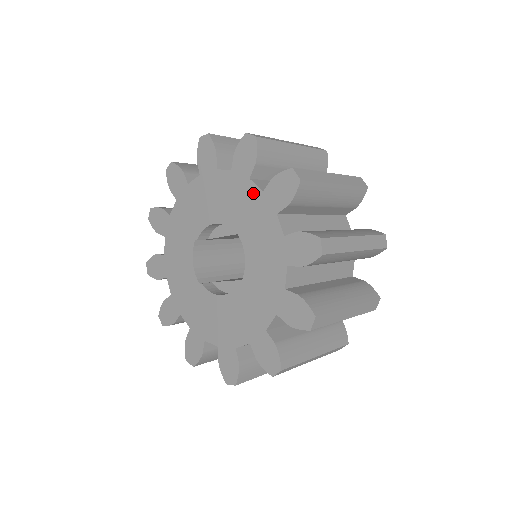
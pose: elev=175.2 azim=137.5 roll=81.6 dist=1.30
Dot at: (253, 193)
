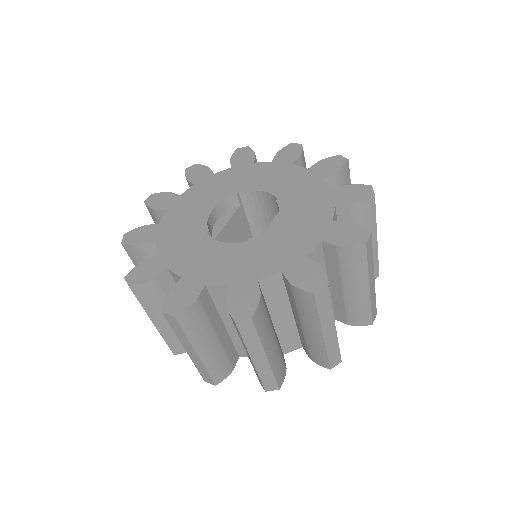
Dot at: (225, 174)
